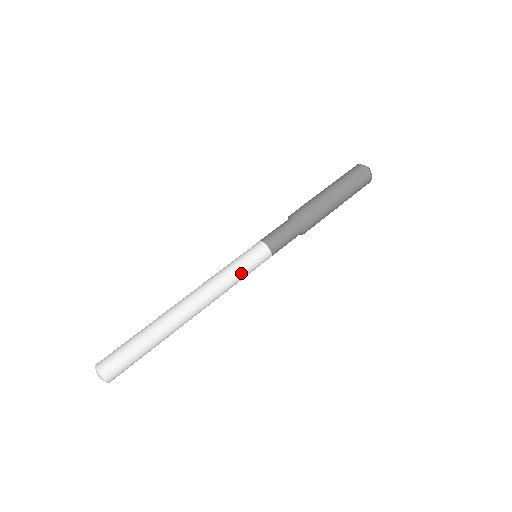
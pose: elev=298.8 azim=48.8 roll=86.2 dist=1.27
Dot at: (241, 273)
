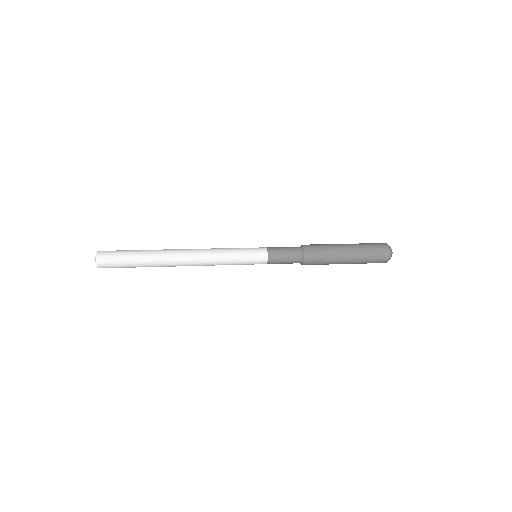
Dot at: (235, 250)
